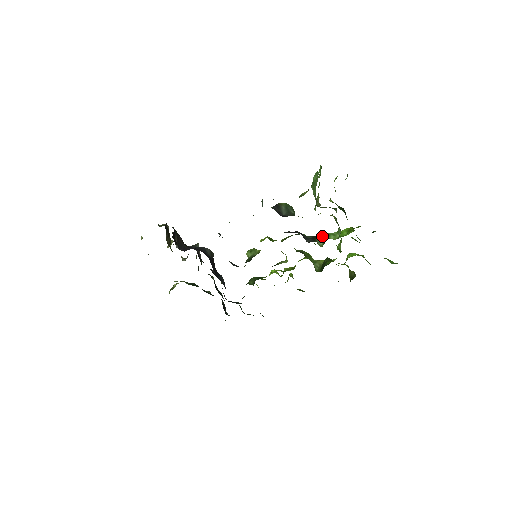
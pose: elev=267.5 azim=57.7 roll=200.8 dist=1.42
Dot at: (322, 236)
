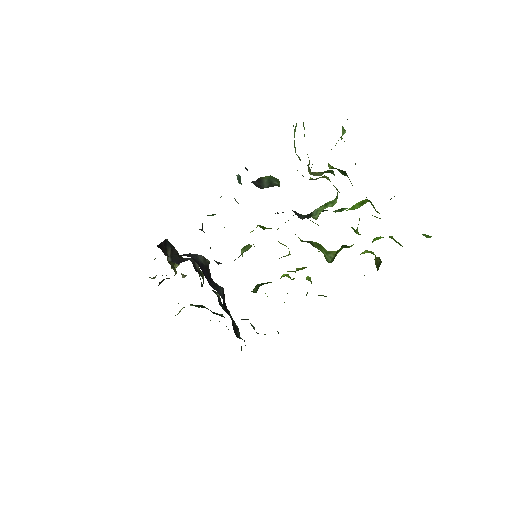
Dot at: (319, 208)
